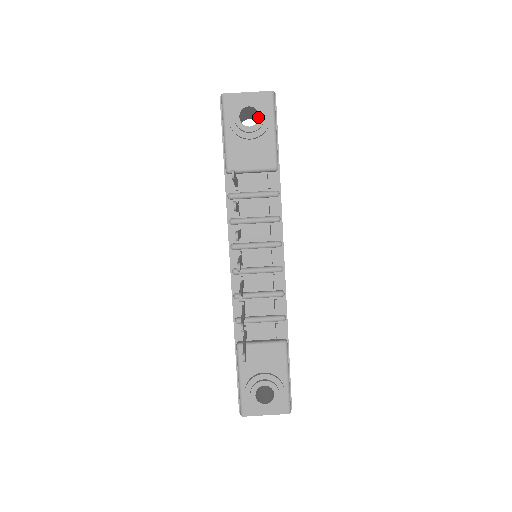
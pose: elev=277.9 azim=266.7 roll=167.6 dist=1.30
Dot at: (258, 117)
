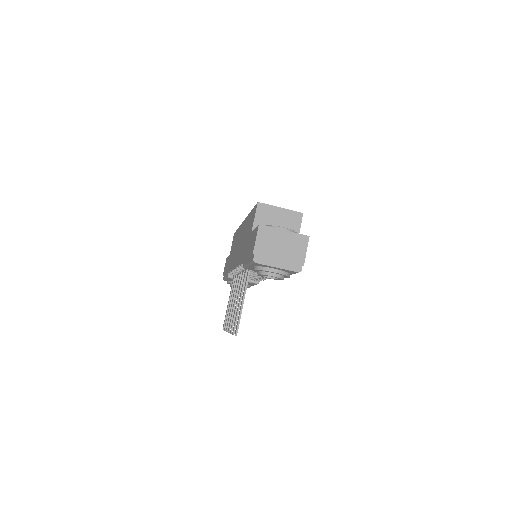
Dot at: occluded
